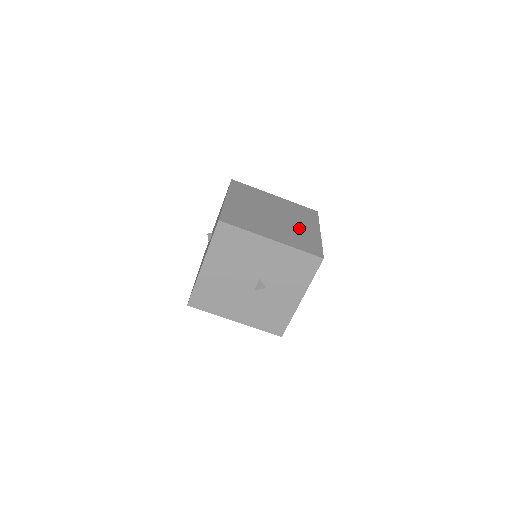
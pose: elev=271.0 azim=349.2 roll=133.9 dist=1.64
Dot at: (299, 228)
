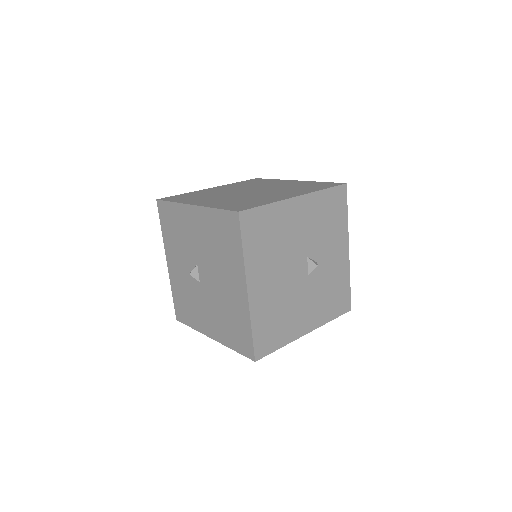
Dot at: (283, 186)
